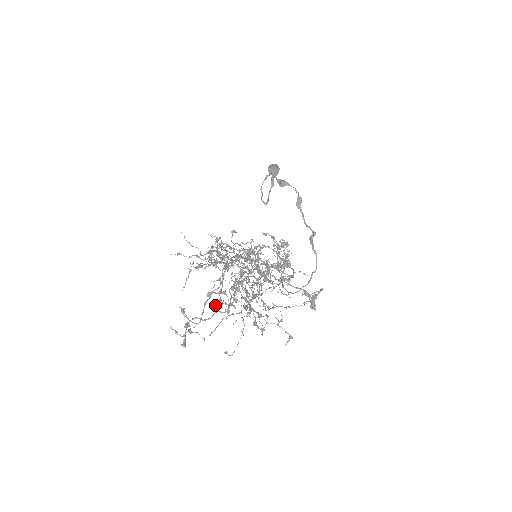
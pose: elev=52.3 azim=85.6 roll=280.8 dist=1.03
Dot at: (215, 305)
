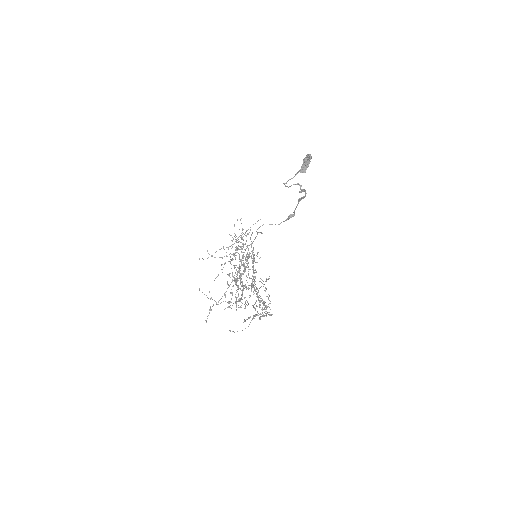
Dot at: (225, 296)
